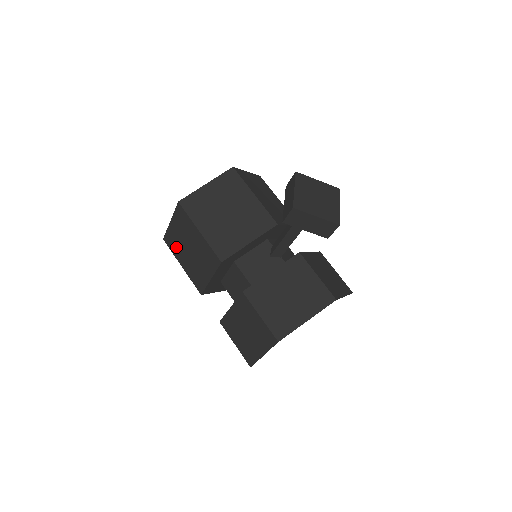
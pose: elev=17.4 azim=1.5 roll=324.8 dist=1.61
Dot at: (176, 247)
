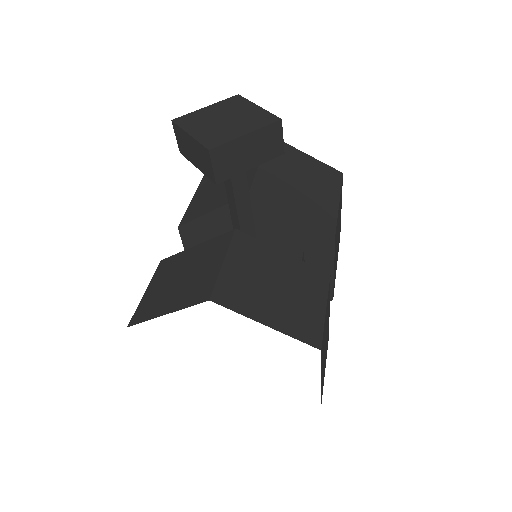
Dot at: occluded
